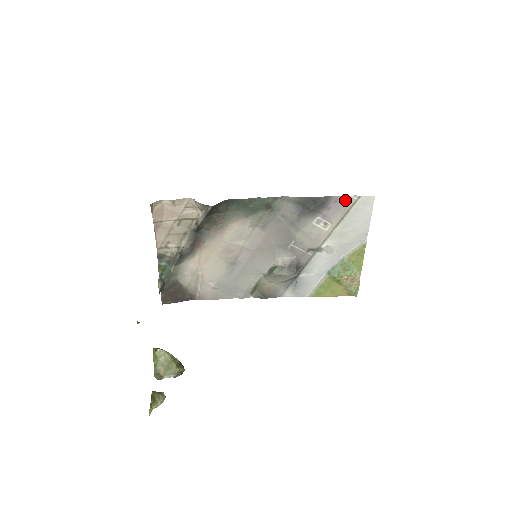
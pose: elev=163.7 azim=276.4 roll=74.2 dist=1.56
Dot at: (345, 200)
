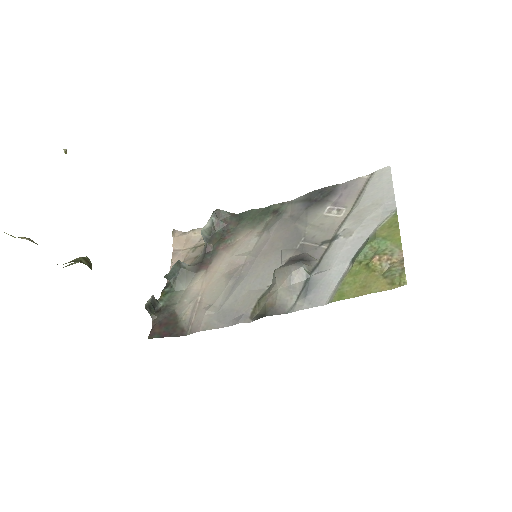
Dot at: (357, 182)
